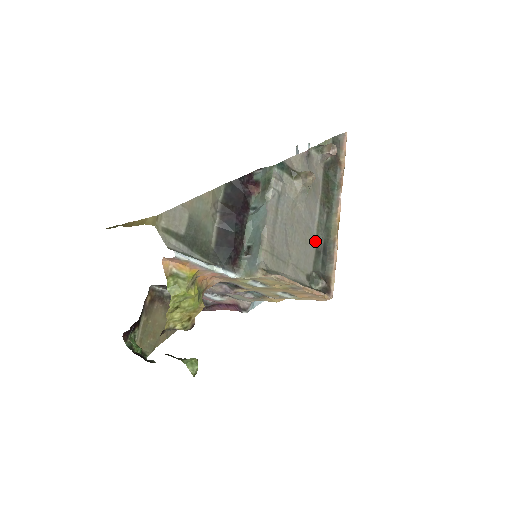
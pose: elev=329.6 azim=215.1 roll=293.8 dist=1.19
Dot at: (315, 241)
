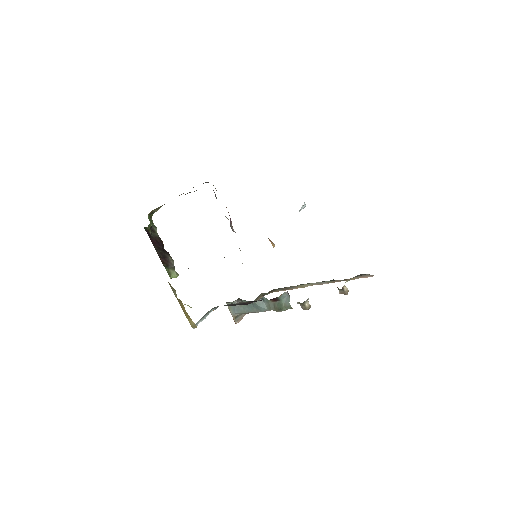
Dot at: occluded
